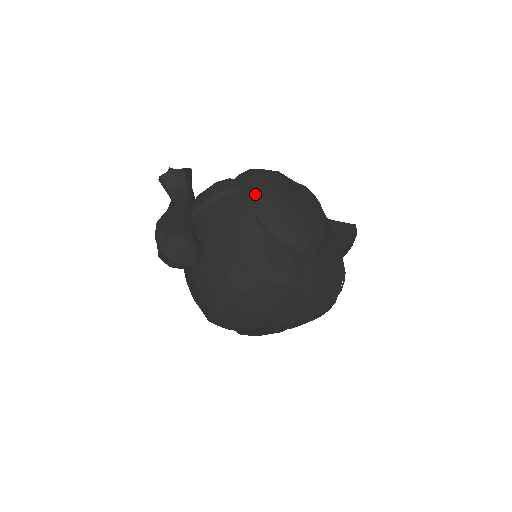
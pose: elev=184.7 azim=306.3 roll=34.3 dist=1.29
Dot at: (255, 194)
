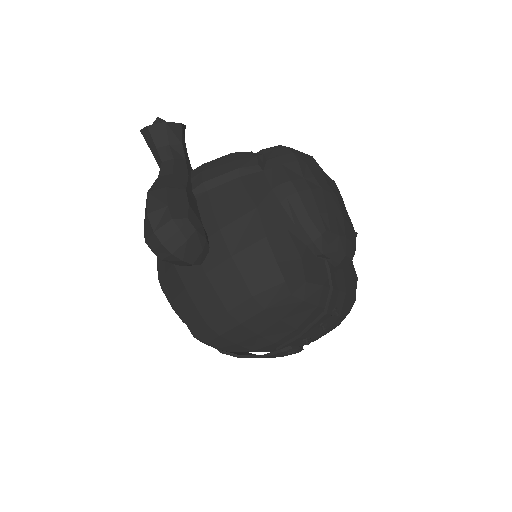
Dot at: (294, 181)
